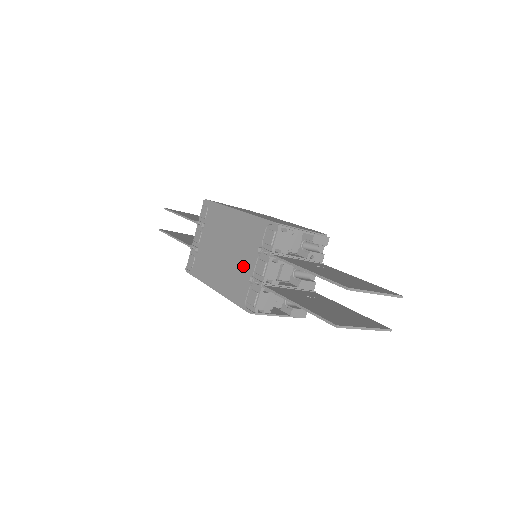
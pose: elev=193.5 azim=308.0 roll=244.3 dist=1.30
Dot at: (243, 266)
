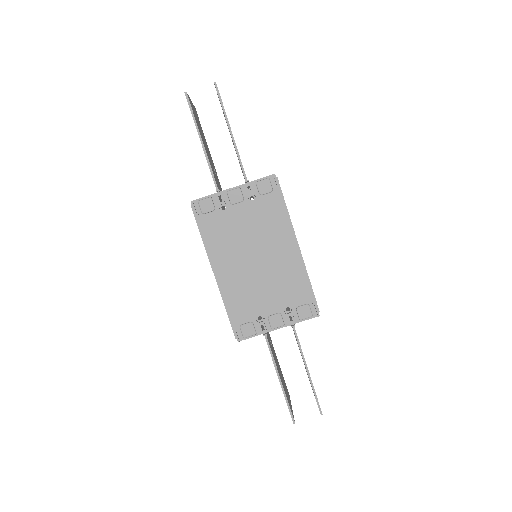
Dot at: (262, 298)
